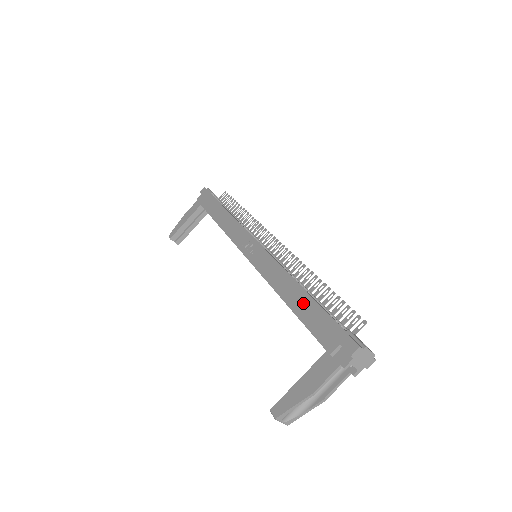
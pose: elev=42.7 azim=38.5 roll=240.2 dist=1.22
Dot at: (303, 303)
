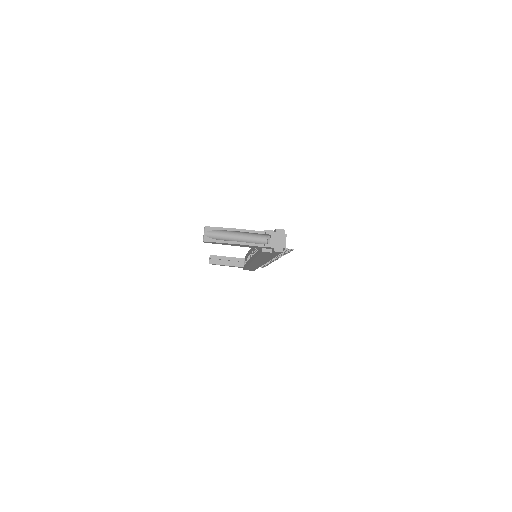
Dot at: occluded
